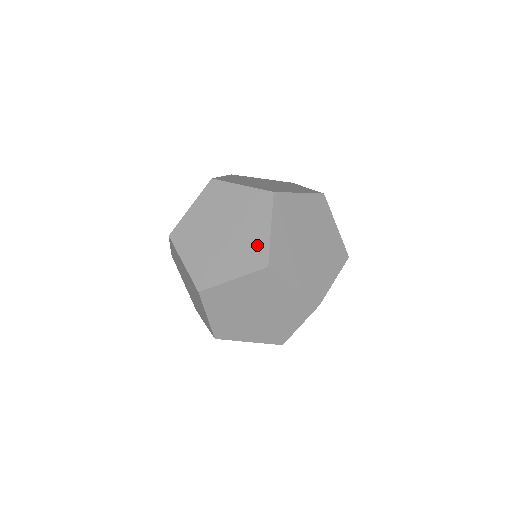
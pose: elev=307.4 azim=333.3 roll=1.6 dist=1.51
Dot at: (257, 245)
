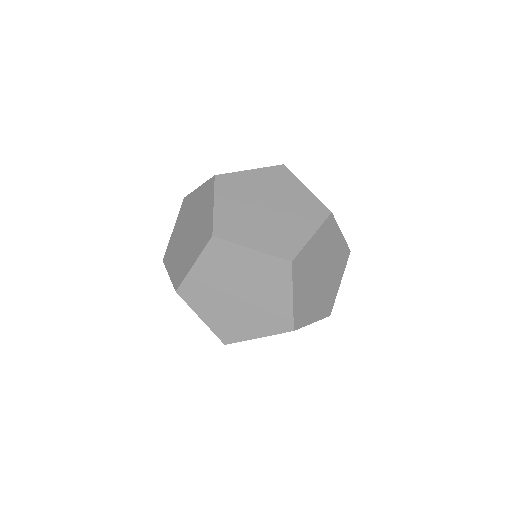
Dot at: (280, 311)
